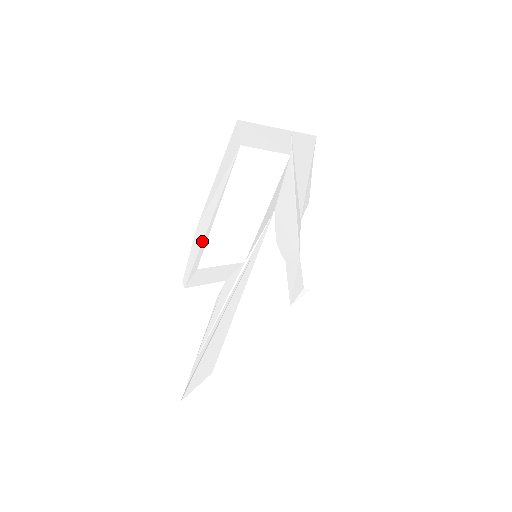
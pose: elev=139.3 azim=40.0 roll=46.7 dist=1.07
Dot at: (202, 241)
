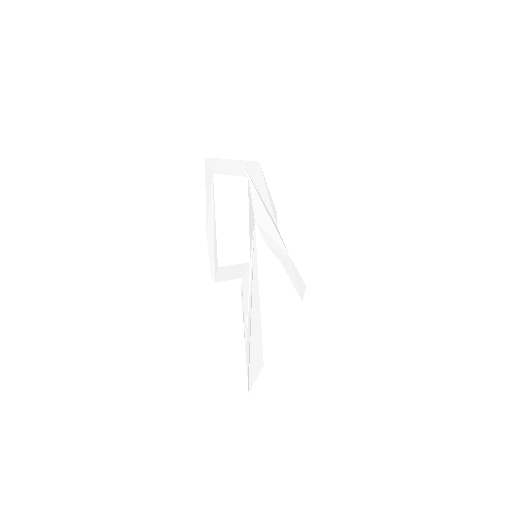
Dot at: (213, 244)
